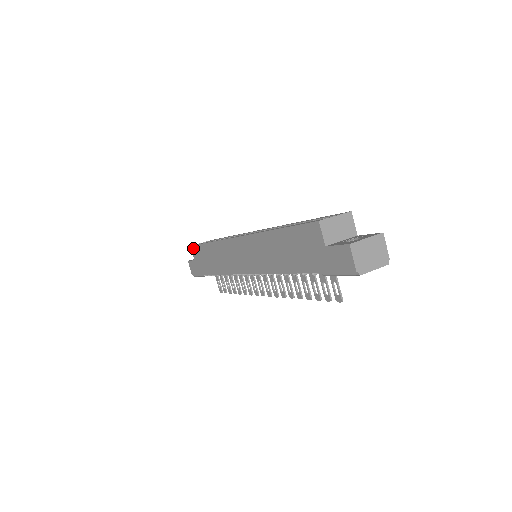
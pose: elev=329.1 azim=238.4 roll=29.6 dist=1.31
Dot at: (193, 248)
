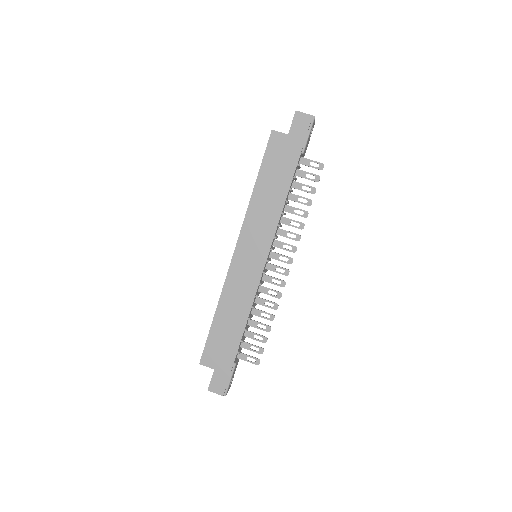
Dot at: (203, 359)
